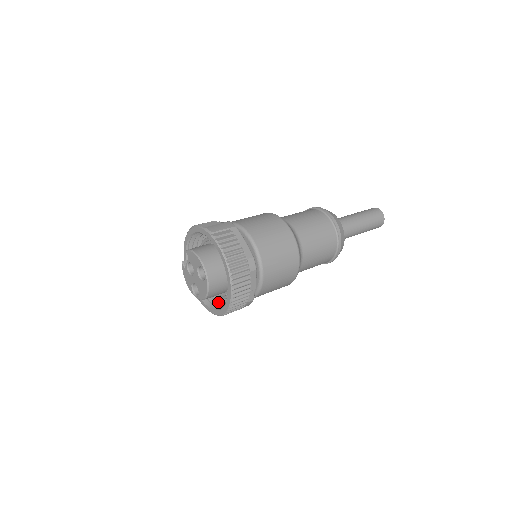
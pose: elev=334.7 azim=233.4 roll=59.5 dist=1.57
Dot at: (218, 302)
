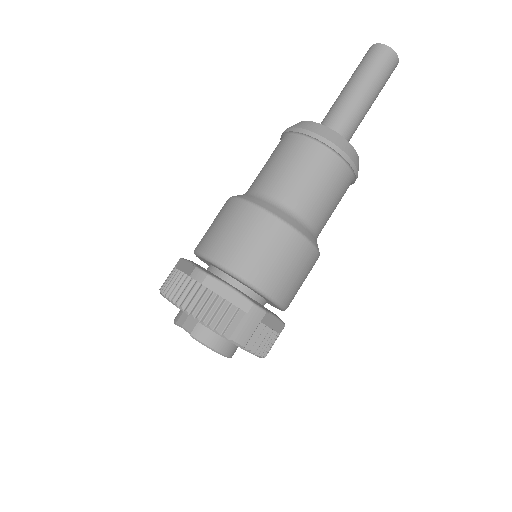
Dot at: occluded
